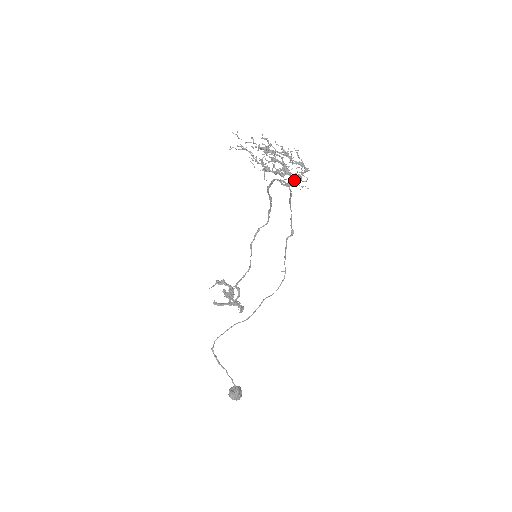
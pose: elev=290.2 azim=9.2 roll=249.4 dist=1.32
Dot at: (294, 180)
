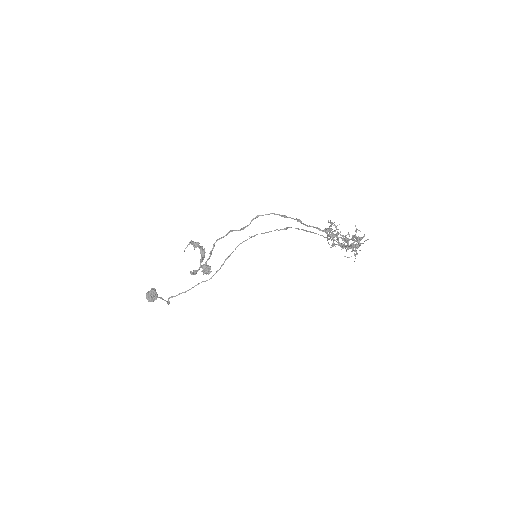
Dot at: occluded
